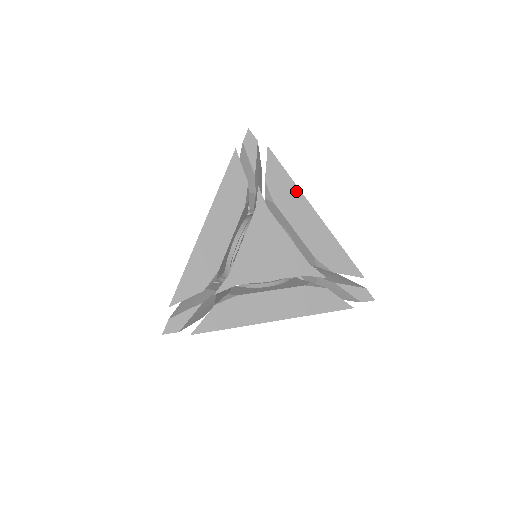
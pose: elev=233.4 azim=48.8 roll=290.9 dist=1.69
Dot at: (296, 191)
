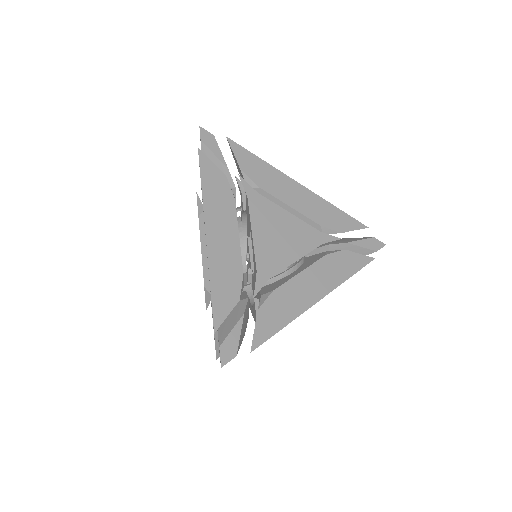
Dot at: (272, 170)
